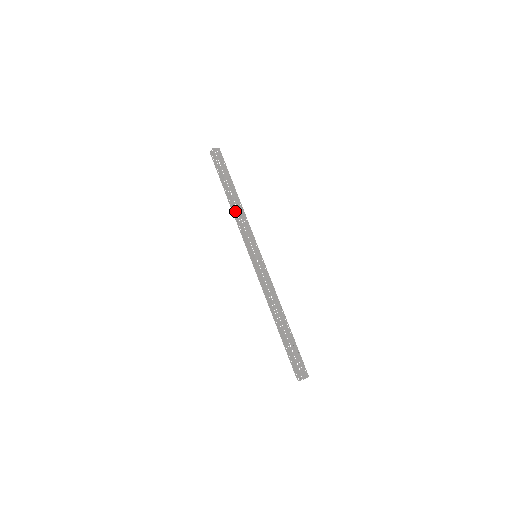
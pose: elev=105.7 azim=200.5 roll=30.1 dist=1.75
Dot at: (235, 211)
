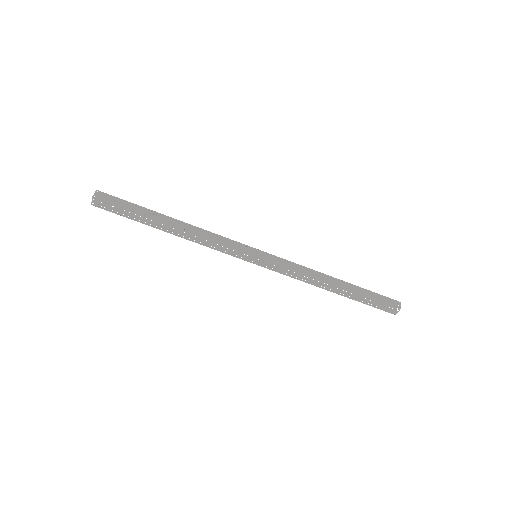
Dot at: (191, 237)
